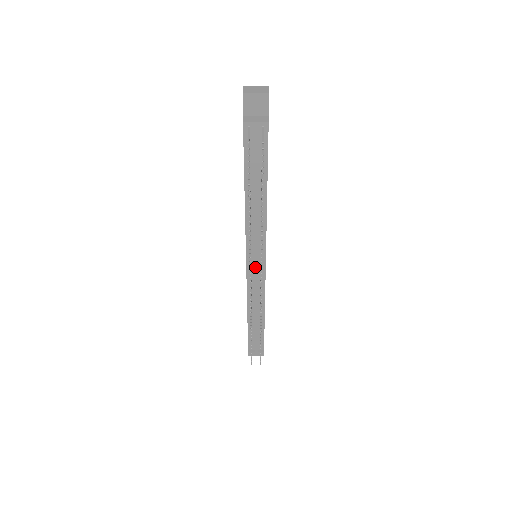
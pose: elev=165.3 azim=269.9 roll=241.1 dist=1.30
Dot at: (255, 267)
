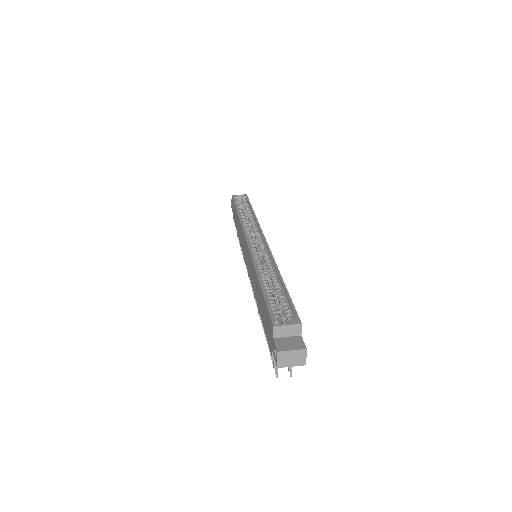
Dot at: occluded
